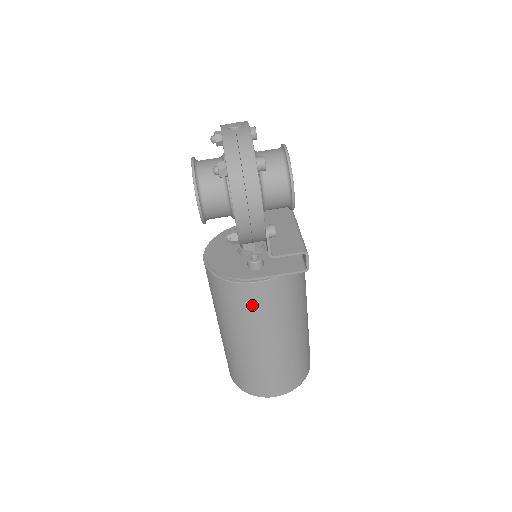
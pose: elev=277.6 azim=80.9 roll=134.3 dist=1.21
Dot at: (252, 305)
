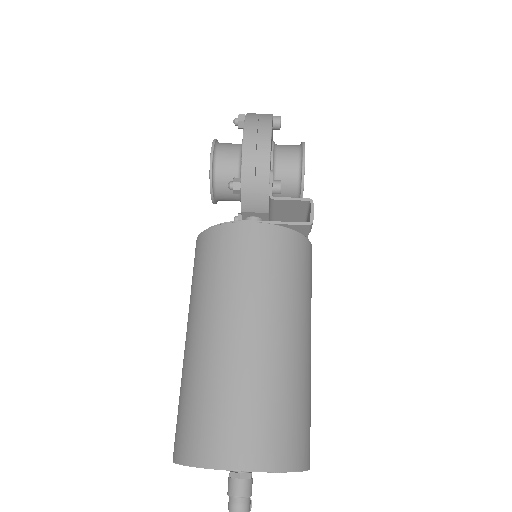
Dot at: (238, 256)
